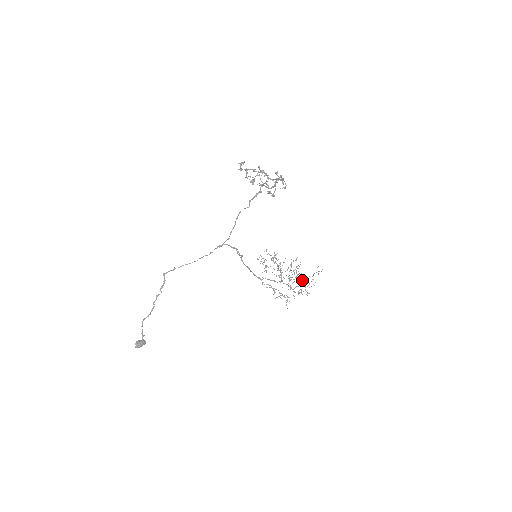
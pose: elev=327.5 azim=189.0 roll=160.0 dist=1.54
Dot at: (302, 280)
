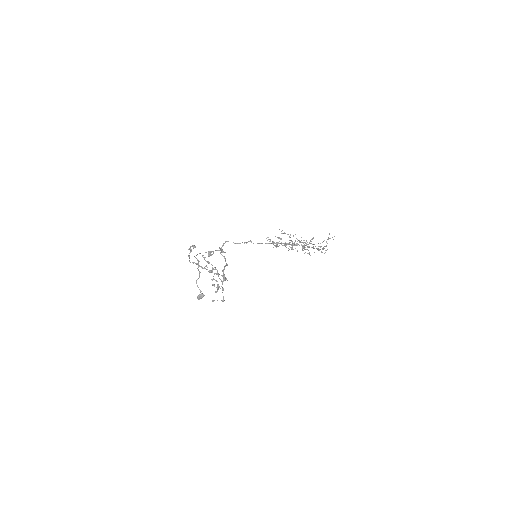
Dot at: occluded
